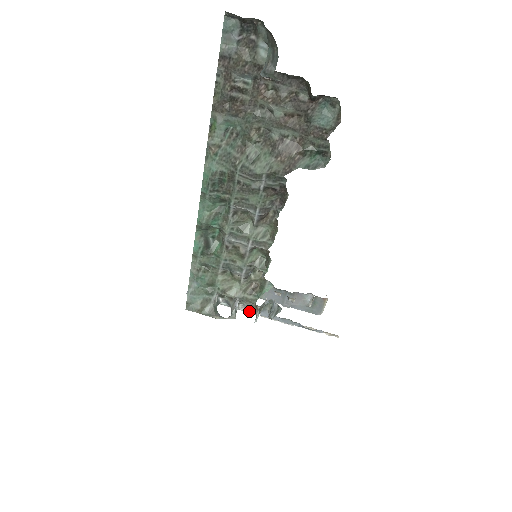
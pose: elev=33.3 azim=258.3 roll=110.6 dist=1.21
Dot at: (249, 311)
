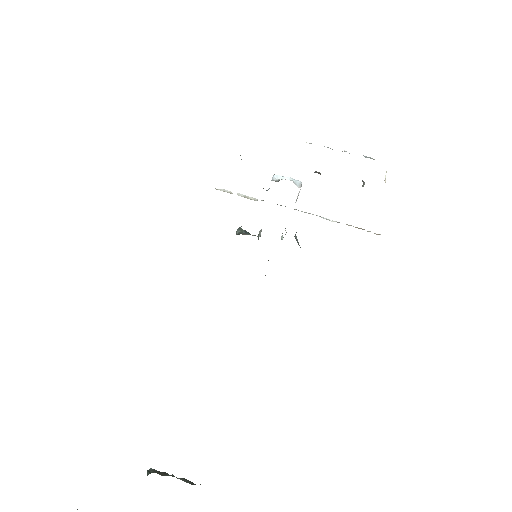
Dot at: occluded
